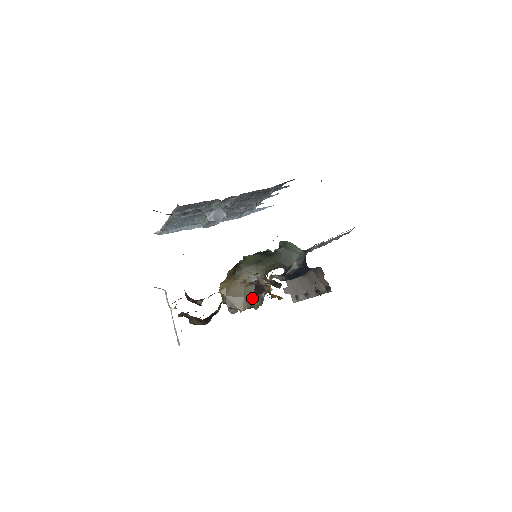
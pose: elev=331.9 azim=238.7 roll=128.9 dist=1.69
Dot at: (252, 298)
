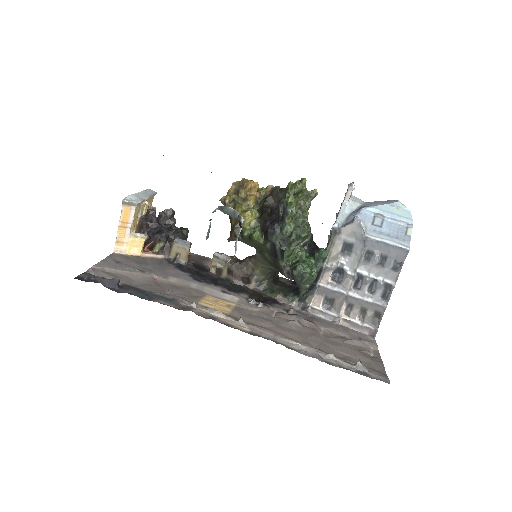
Dot at: occluded
